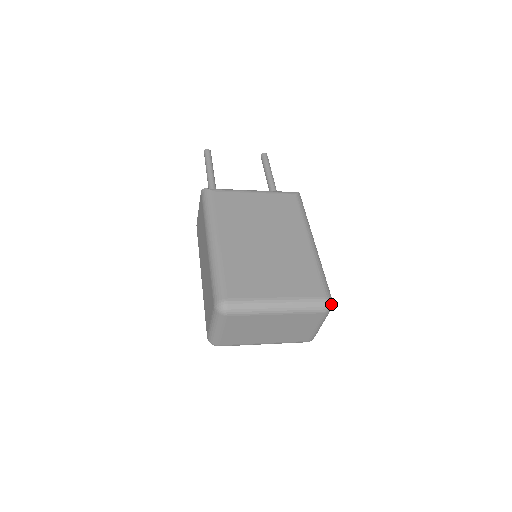
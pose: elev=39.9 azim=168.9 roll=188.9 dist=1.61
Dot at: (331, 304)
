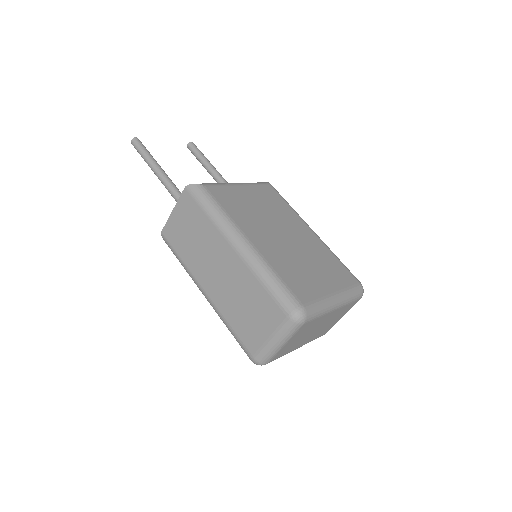
Dot at: (363, 289)
